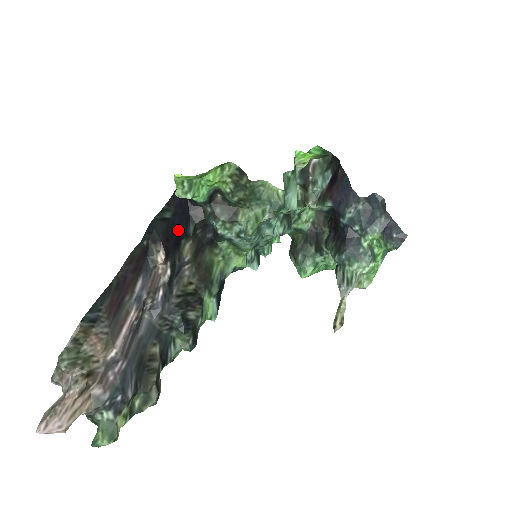
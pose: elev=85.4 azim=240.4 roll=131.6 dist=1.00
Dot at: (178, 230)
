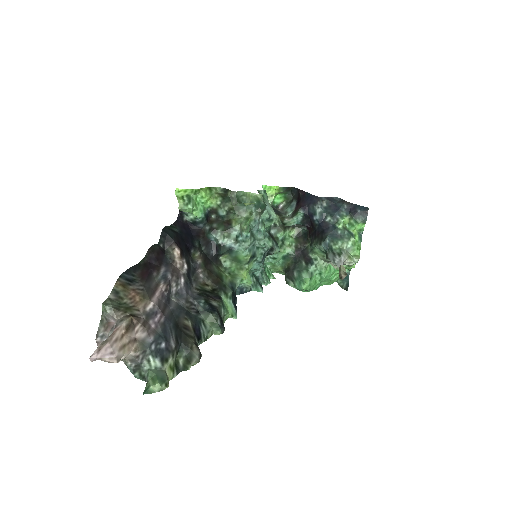
Dot at: (186, 241)
